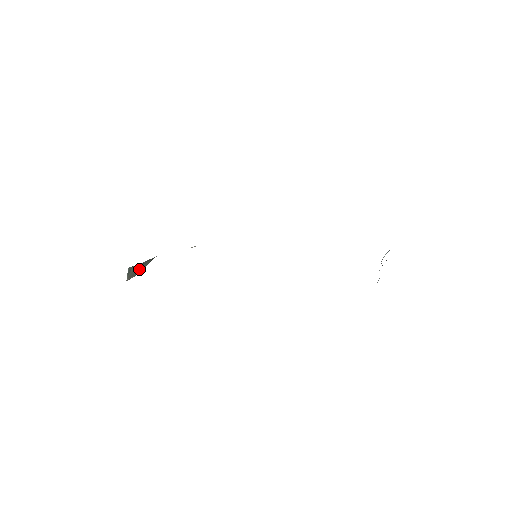
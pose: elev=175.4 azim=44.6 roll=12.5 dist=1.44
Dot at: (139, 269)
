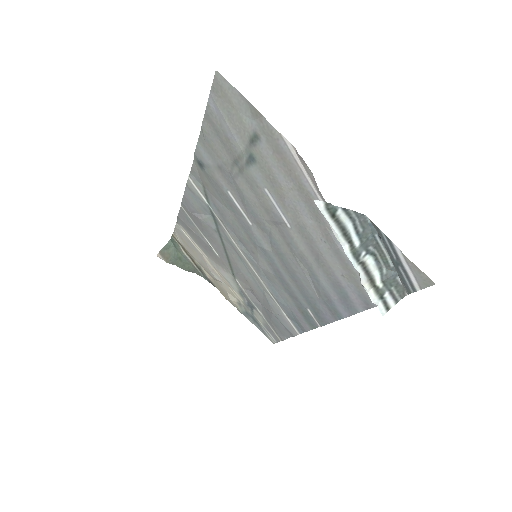
Dot at: (177, 262)
